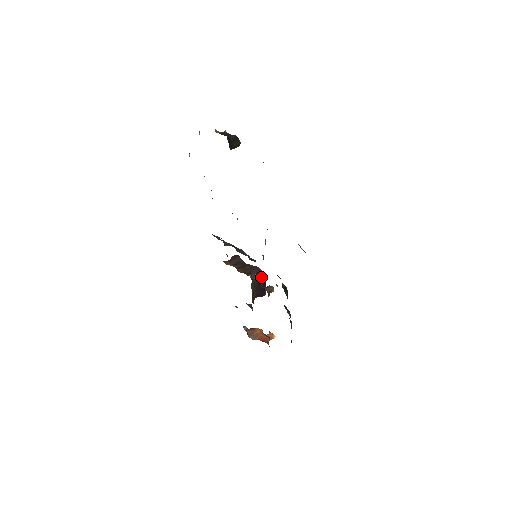
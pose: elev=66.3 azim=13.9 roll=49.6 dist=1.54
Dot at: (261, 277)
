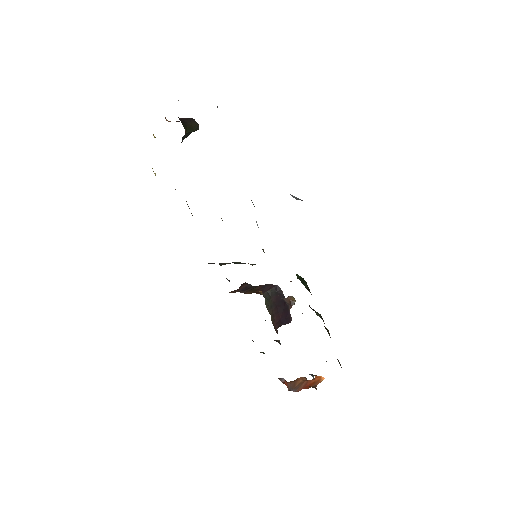
Dot at: (277, 294)
